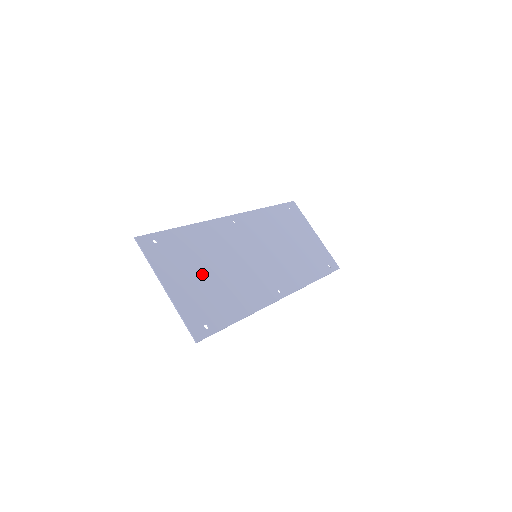
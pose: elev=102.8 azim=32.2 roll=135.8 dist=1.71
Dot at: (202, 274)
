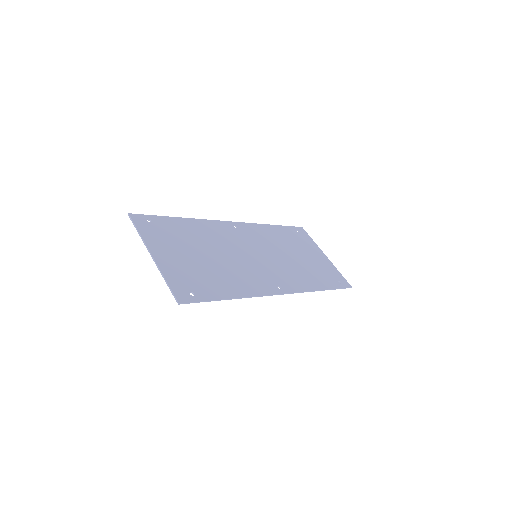
Dot at: (194, 255)
